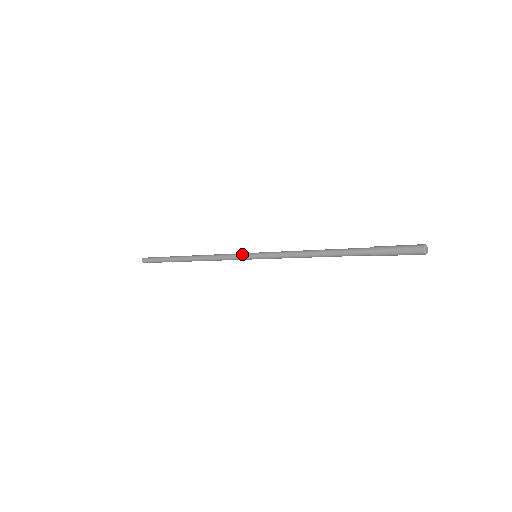
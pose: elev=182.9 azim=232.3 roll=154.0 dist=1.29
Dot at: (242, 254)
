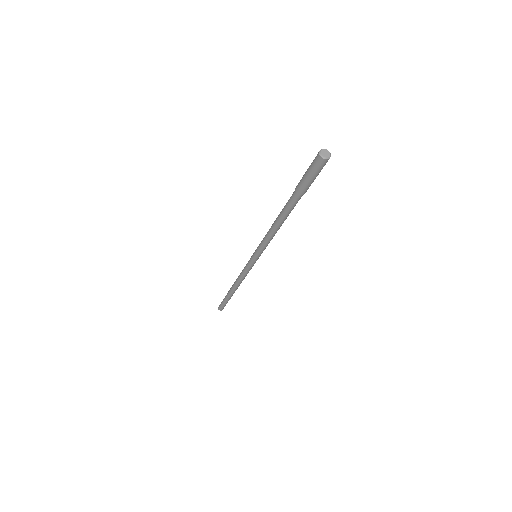
Dot at: (248, 261)
